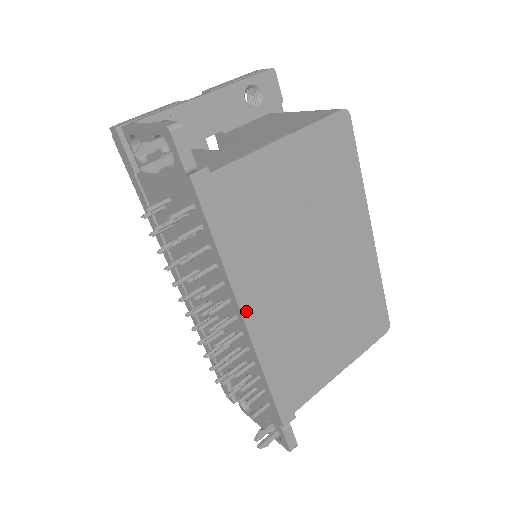
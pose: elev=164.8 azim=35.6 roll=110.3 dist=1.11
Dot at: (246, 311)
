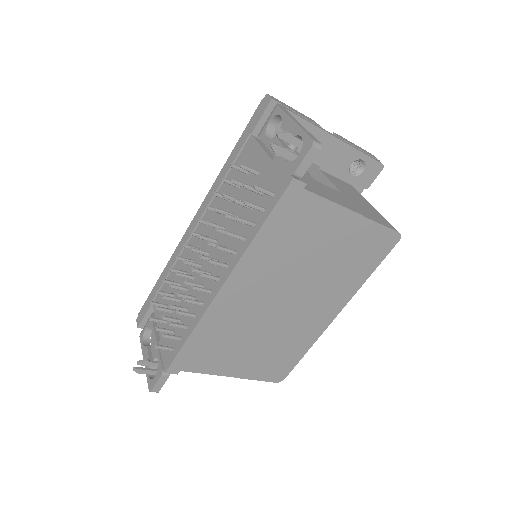
Dot at: (229, 282)
